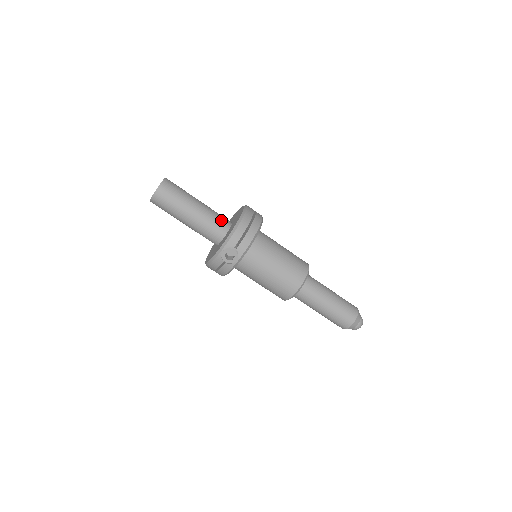
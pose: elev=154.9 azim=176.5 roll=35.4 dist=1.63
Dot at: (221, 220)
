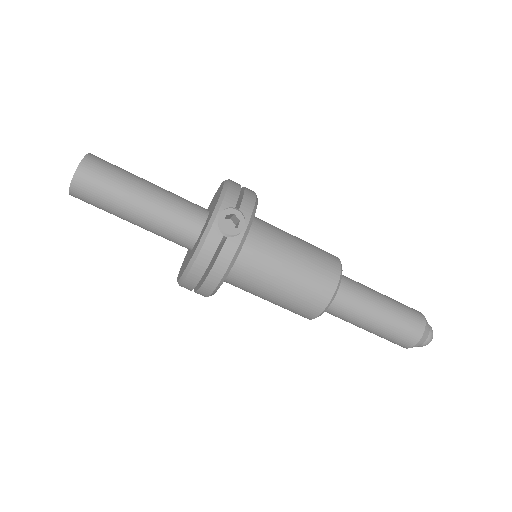
Dot at: (193, 203)
